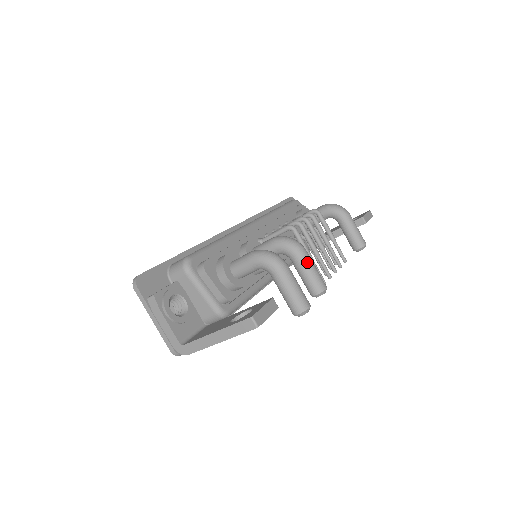
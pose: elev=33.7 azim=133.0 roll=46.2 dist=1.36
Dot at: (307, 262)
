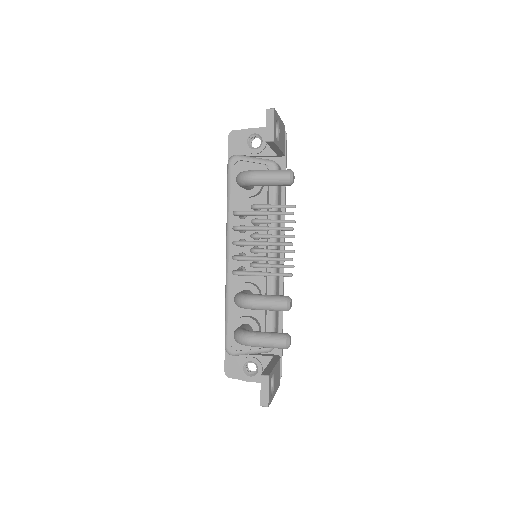
Dot at: (259, 307)
